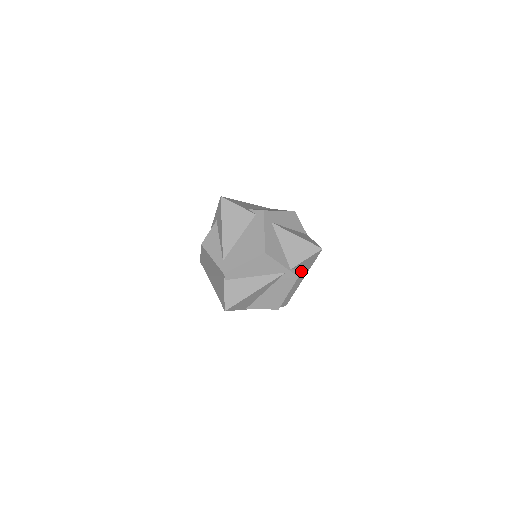
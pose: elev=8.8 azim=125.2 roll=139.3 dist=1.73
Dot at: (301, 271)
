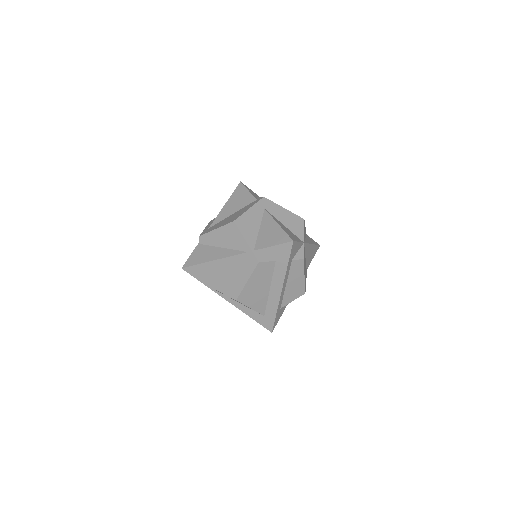
Dot at: (267, 261)
